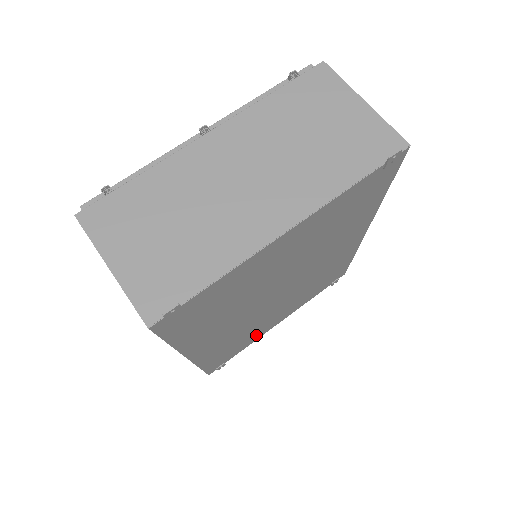
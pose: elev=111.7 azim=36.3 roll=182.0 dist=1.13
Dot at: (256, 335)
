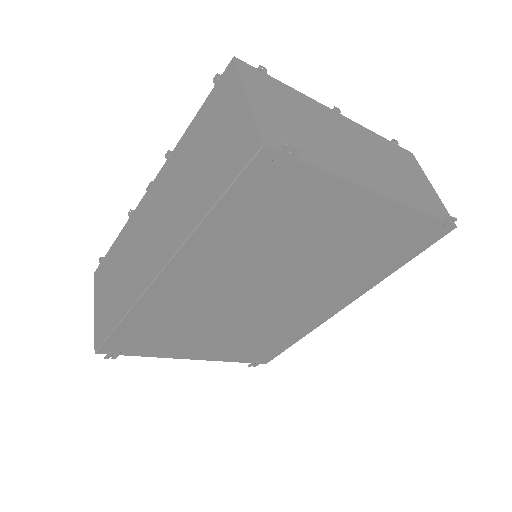
Dot at: (174, 346)
